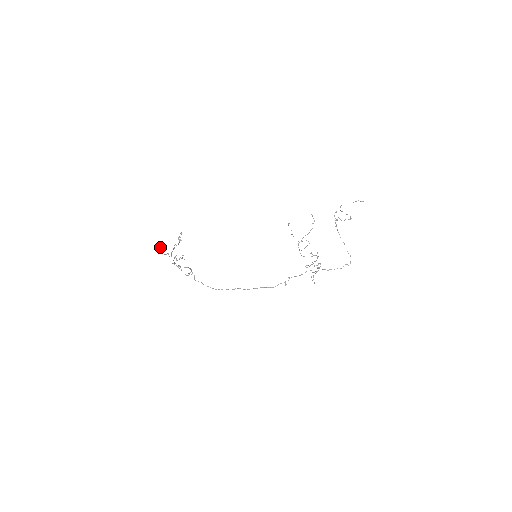
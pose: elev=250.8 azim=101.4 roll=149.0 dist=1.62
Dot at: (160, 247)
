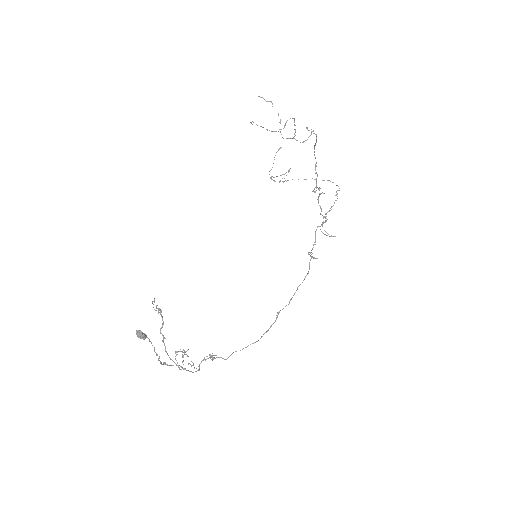
Dot at: (144, 335)
